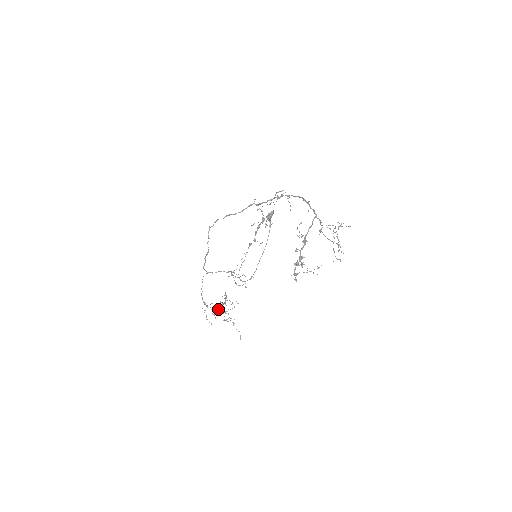
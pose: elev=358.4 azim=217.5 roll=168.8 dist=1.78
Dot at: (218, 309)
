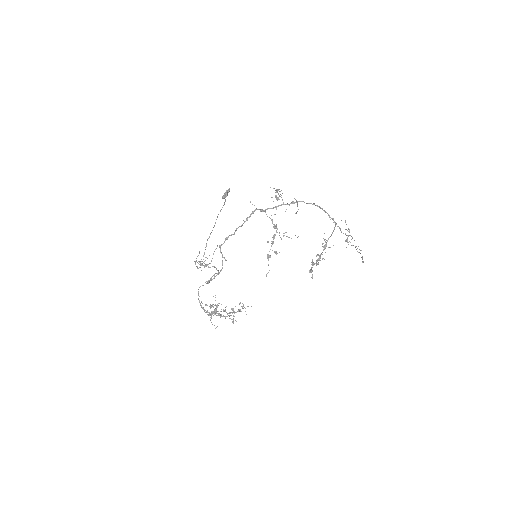
Dot at: (230, 315)
